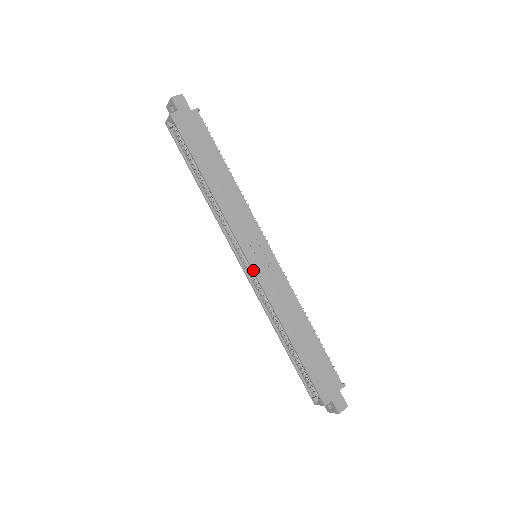
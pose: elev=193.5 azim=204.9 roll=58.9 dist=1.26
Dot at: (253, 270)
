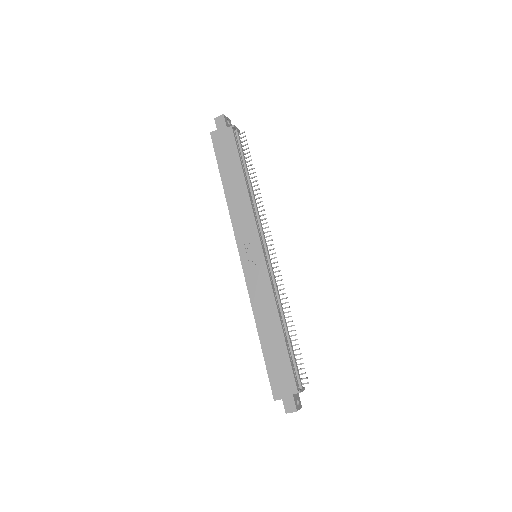
Dot at: (242, 268)
